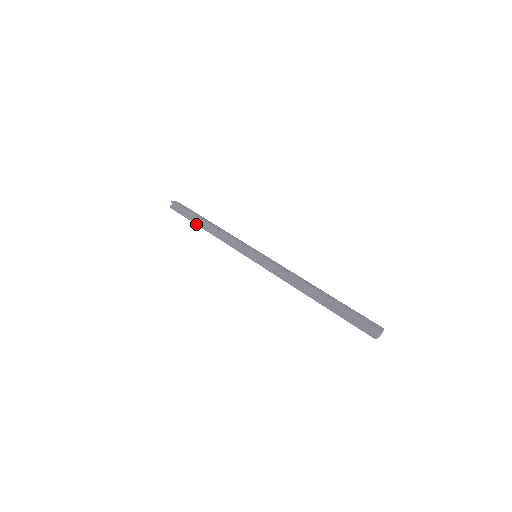
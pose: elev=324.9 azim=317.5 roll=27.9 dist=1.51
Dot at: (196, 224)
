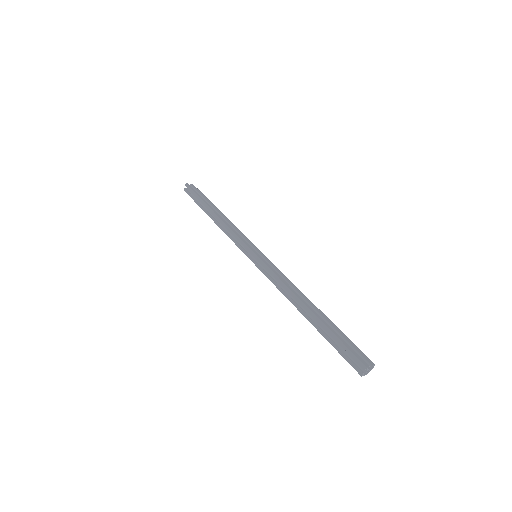
Dot at: (205, 212)
